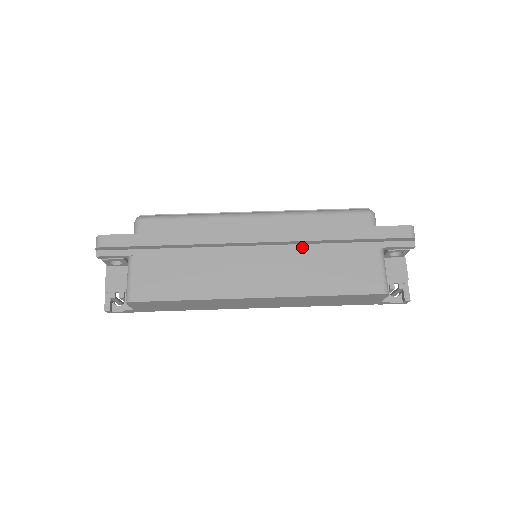
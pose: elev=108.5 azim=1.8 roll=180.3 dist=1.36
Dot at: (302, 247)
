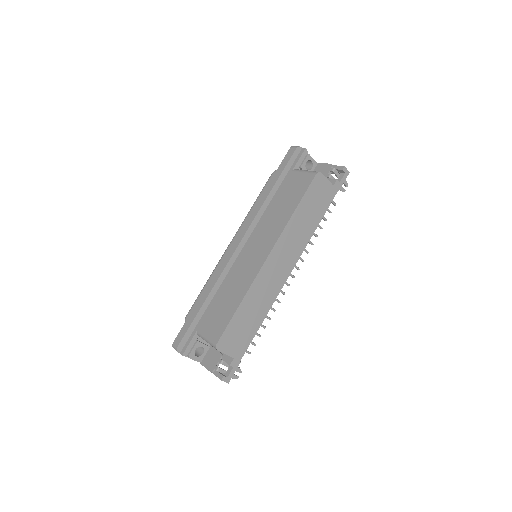
Dot at: (262, 218)
